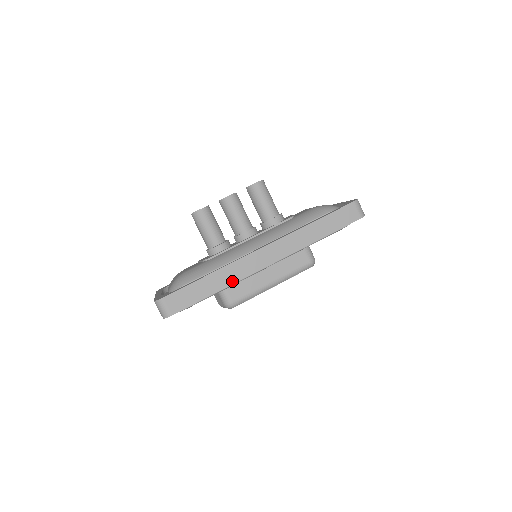
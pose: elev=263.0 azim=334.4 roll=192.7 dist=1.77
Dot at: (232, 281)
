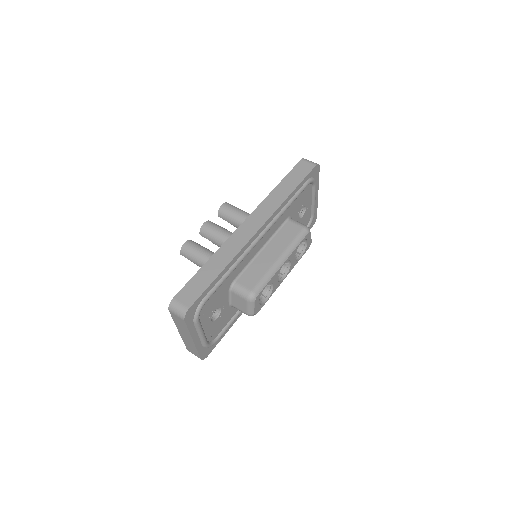
Dot at: (232, 256)
